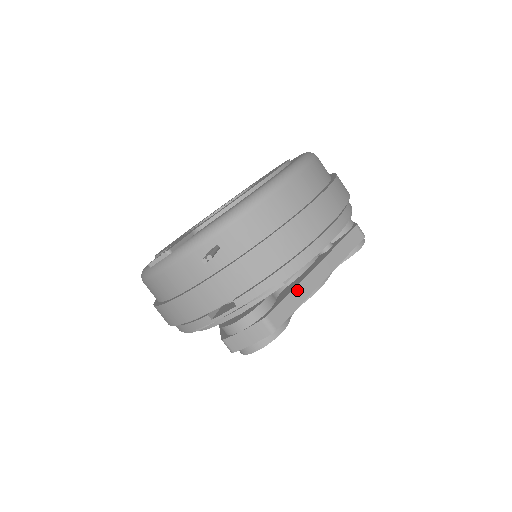
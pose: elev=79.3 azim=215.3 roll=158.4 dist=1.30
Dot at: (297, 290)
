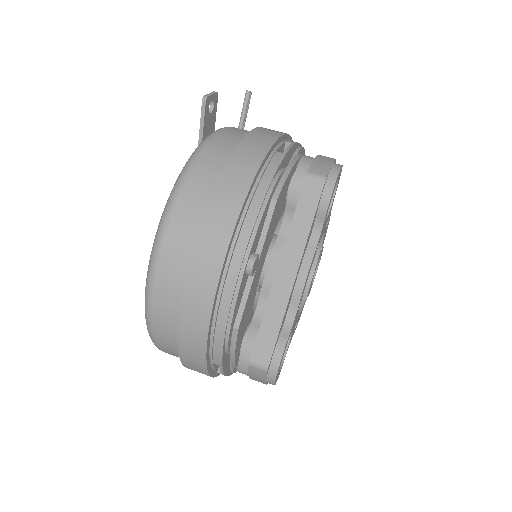
Dot at: occluded
